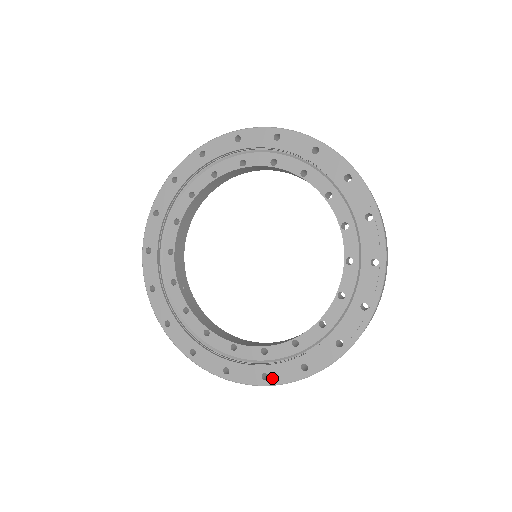
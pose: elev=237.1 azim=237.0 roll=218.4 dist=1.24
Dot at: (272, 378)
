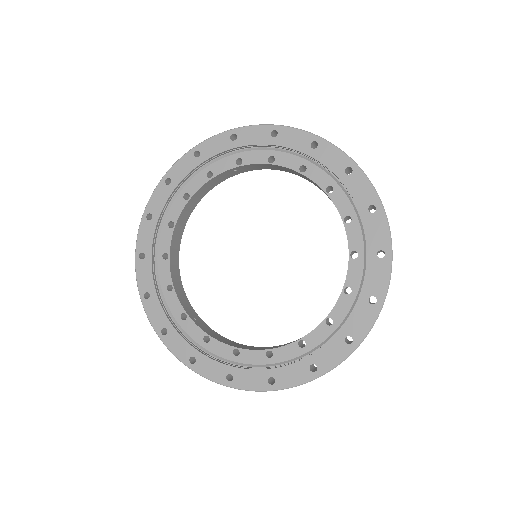
Dot at: (321, 366)
